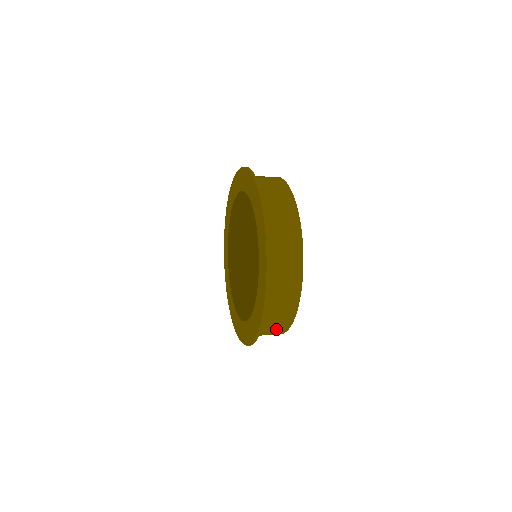
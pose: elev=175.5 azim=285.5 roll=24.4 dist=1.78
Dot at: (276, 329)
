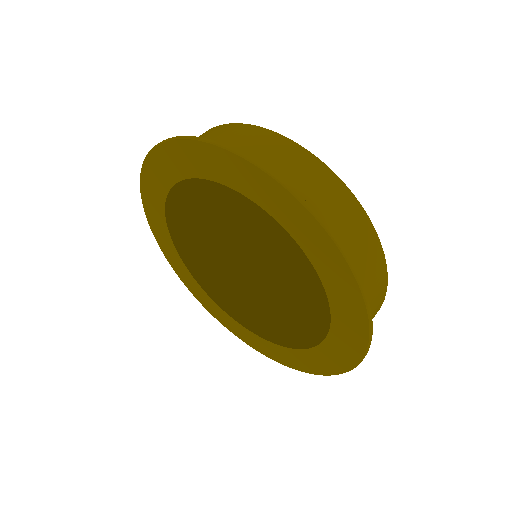
Dot at: occluded
